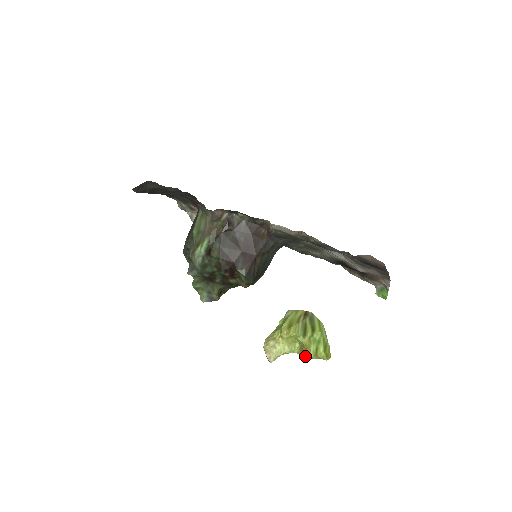
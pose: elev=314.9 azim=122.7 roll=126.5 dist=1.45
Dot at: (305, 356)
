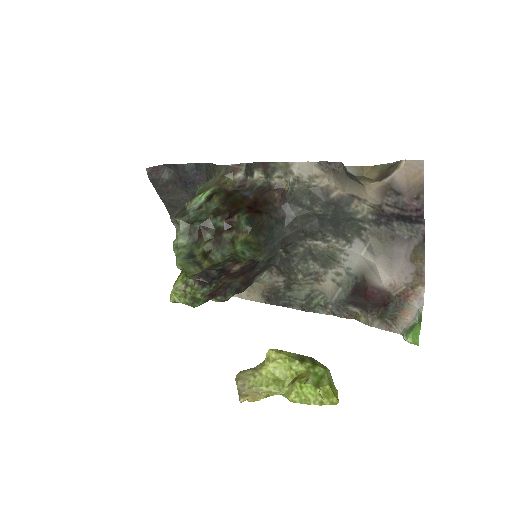
Dot at: (297, 399)
